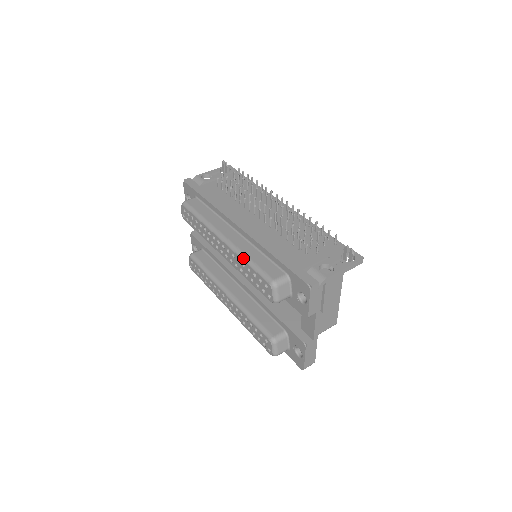
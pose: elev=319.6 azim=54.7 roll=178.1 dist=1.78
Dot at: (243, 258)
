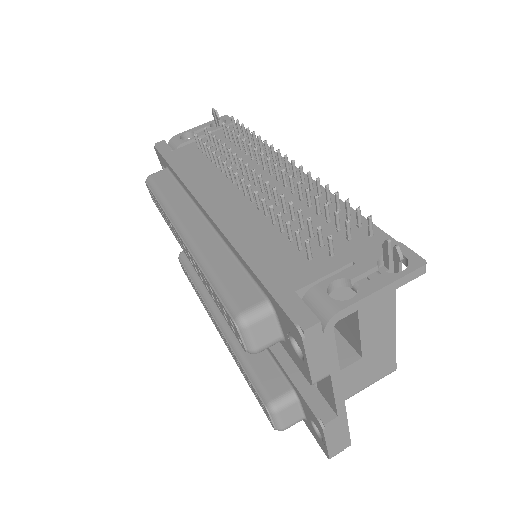
Dot at: (202, 268)
